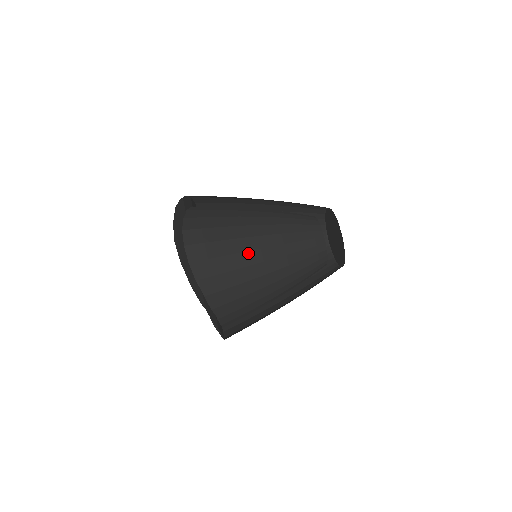
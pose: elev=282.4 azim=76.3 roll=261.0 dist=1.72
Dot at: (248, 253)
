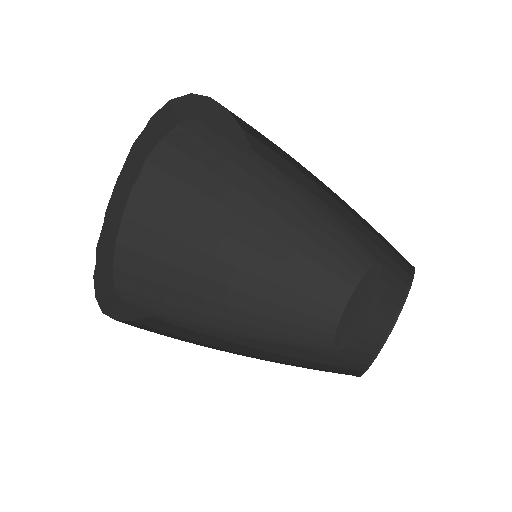
Dot at: (259, 167)
